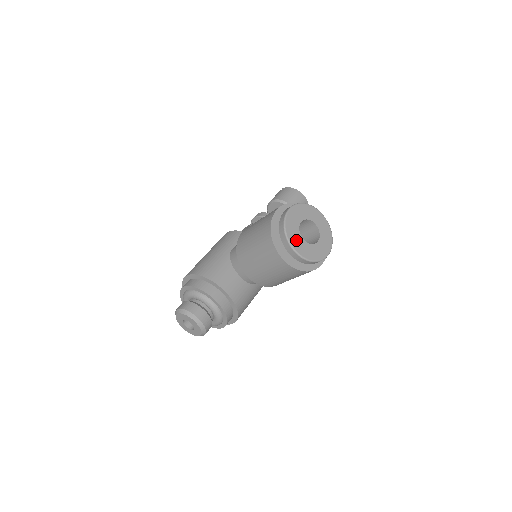
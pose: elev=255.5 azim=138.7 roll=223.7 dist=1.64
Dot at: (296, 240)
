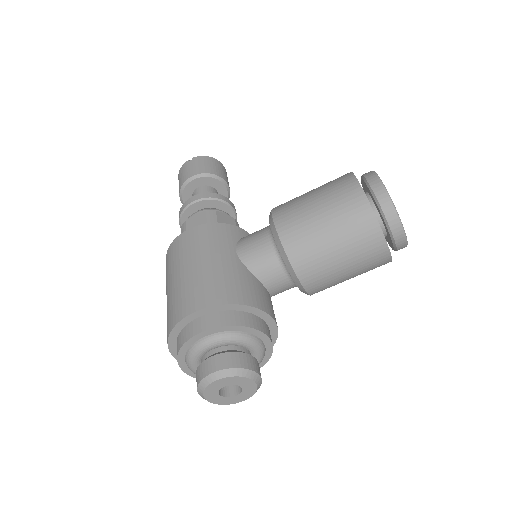
Dot at: occluded
